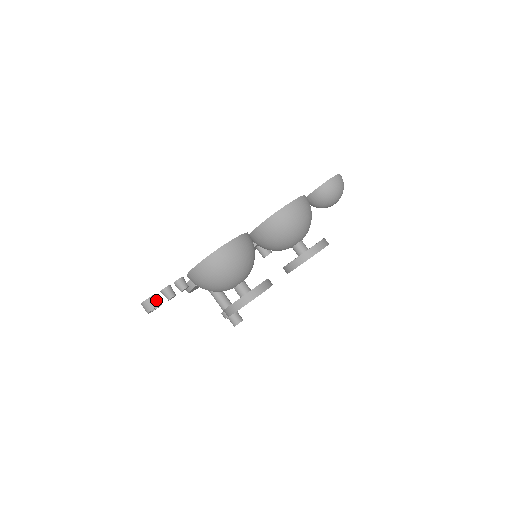
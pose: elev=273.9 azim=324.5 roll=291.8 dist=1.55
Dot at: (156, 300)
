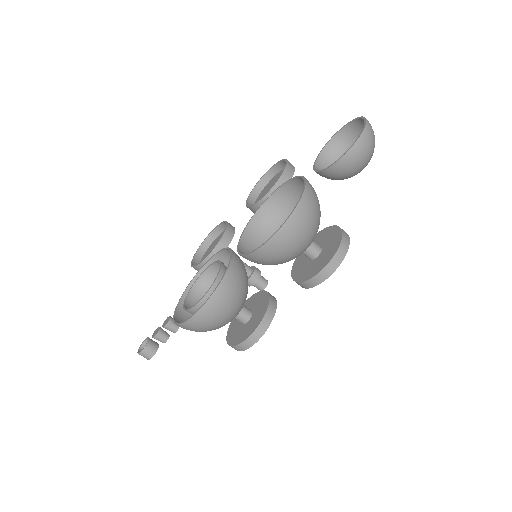
Dot at: (149, 351)
